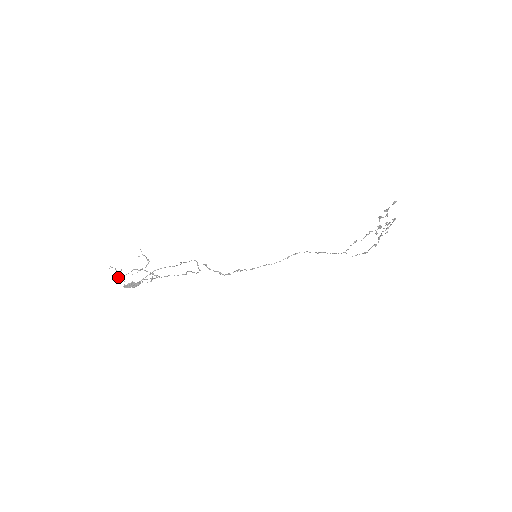
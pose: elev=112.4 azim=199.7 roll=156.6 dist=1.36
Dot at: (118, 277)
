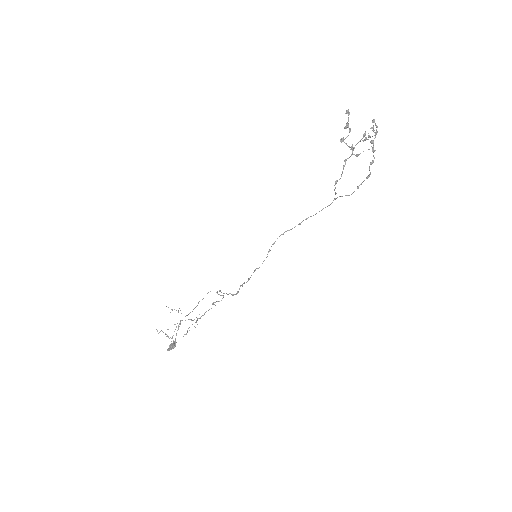
Dot at: occluded
